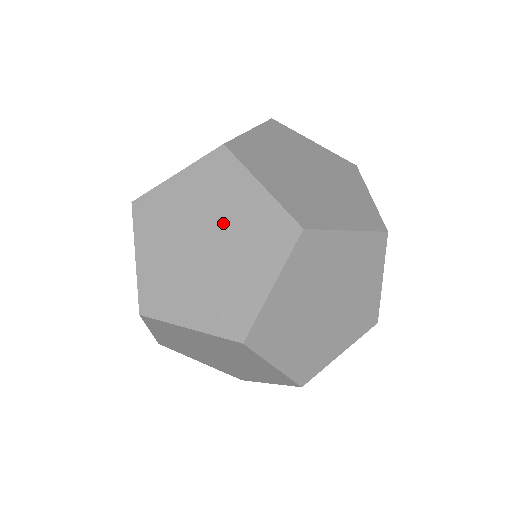
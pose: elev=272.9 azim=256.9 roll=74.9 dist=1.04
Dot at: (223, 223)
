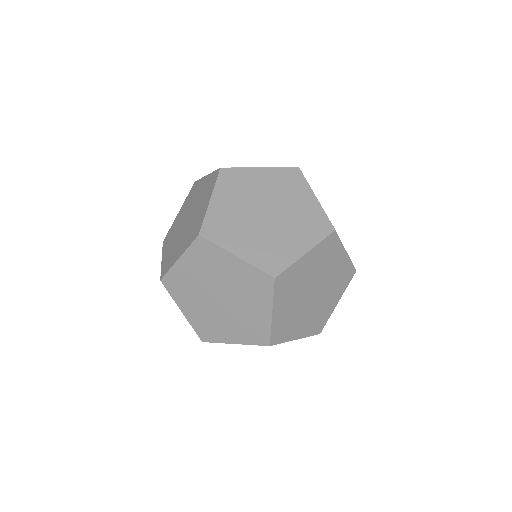
Dot at: (224, 283)
